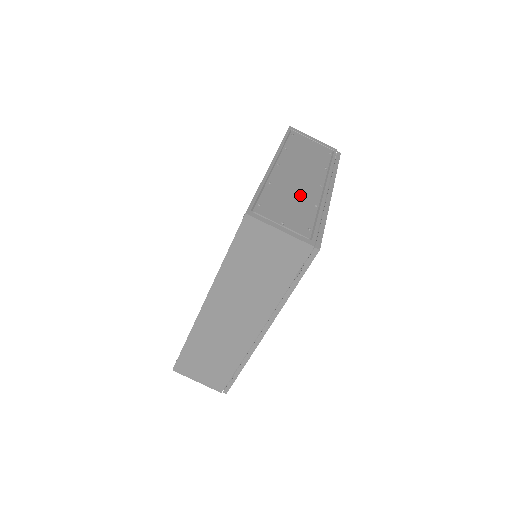
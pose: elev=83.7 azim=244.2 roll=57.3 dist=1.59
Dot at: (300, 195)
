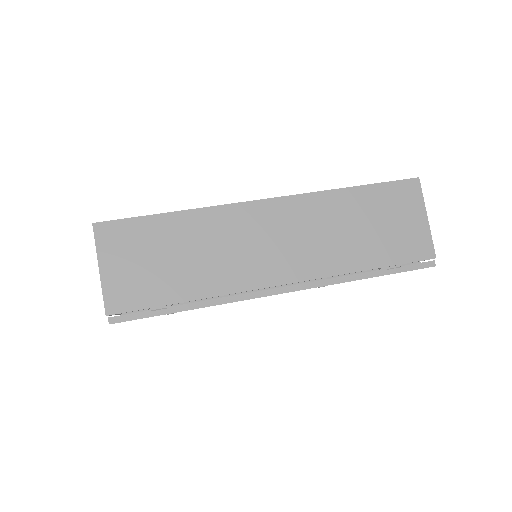
Dot at: occluded
